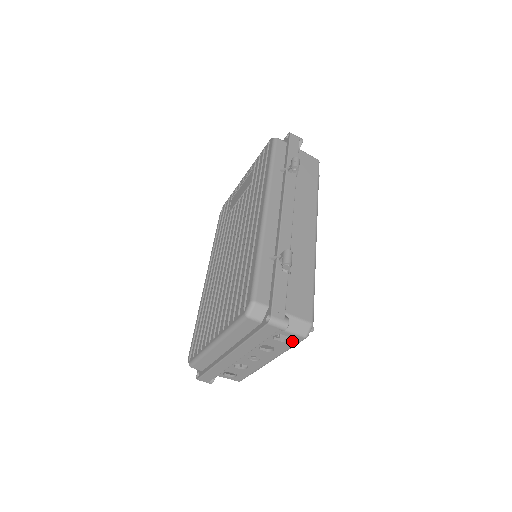
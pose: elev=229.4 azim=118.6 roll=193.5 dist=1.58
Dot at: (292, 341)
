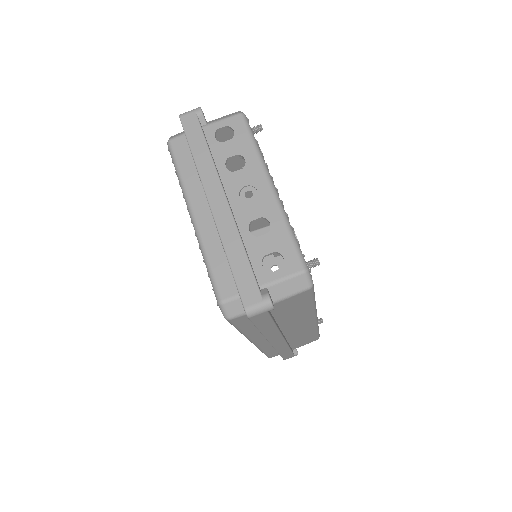
Dot at: (238, 129)
